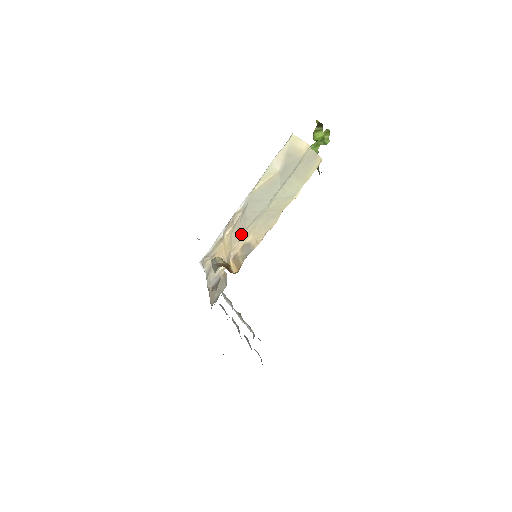
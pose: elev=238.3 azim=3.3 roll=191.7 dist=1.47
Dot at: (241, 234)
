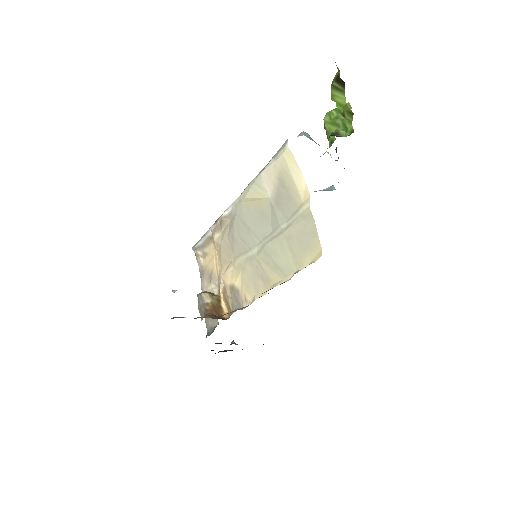
Dot at: (230, 259)
